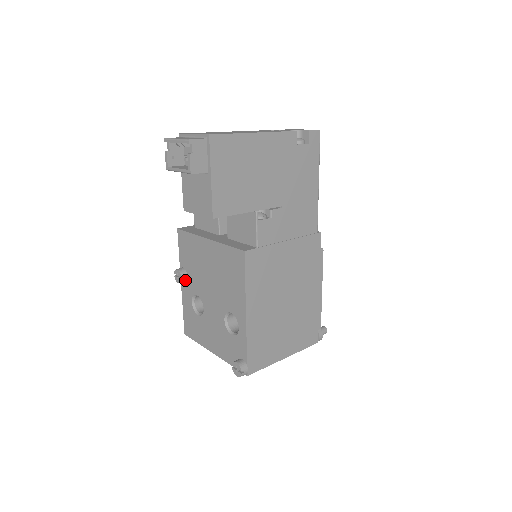
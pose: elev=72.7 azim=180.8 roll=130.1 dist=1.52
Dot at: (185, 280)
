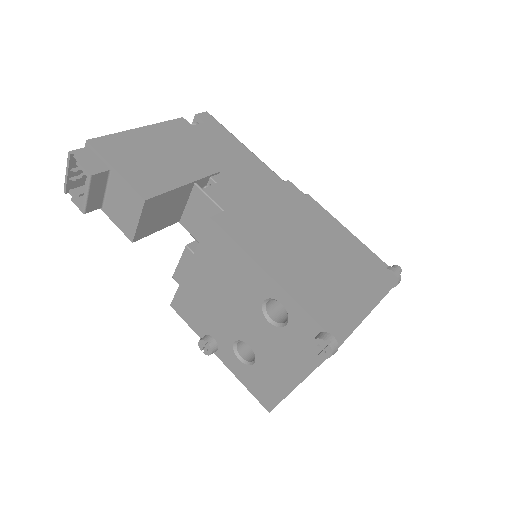
Dot at: (214, 344)
